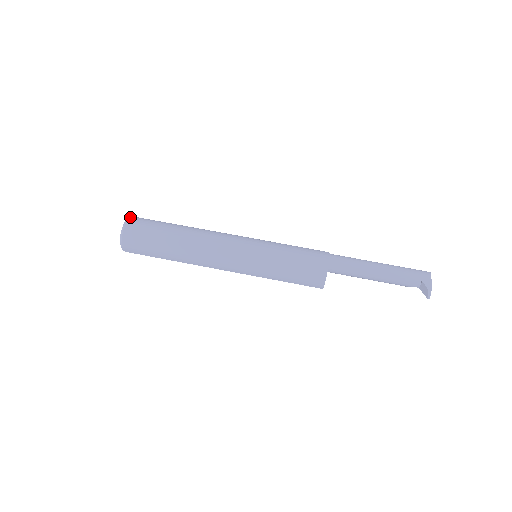
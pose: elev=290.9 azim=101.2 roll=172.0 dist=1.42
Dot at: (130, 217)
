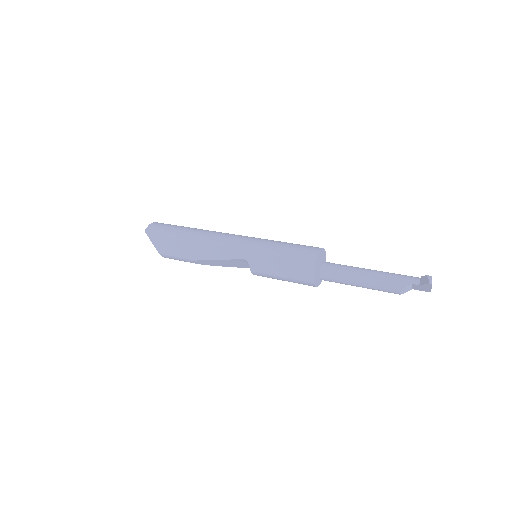
Dot at: occluded
